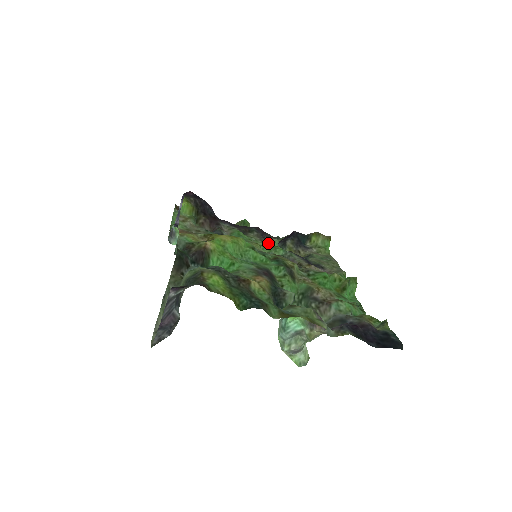
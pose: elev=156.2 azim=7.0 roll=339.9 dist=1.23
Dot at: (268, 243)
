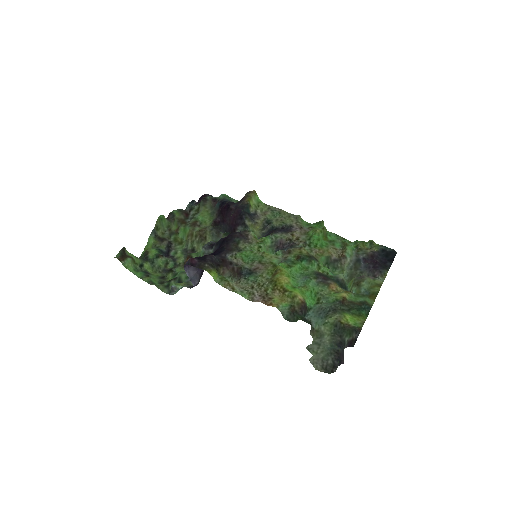
Dot at: (255, 241)
